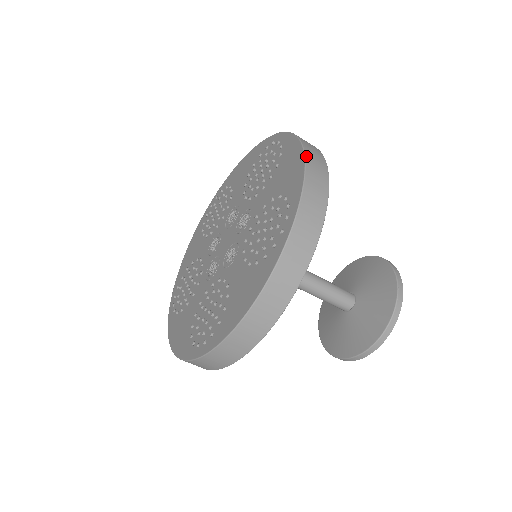
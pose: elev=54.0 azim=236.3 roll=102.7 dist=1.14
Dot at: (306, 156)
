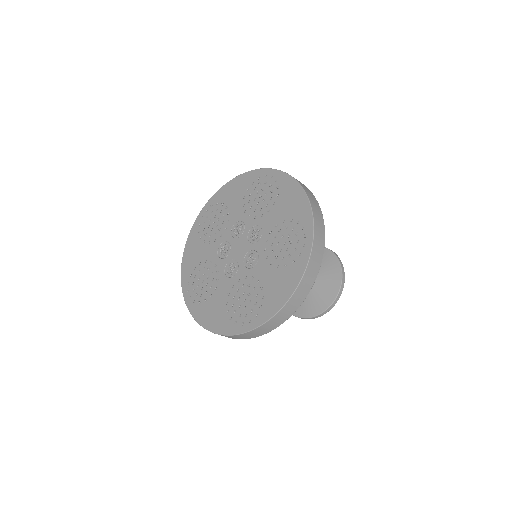
Dot at: (288, 302)
